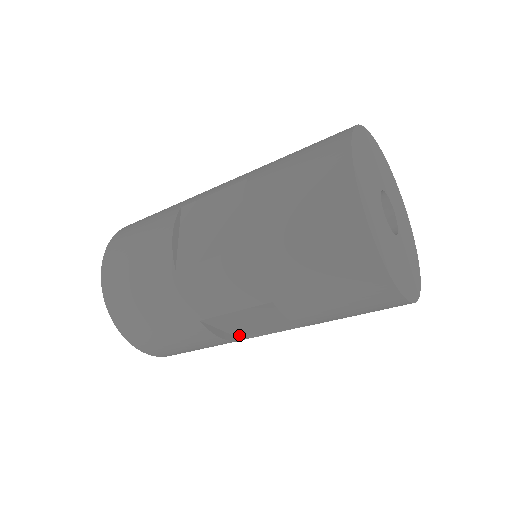
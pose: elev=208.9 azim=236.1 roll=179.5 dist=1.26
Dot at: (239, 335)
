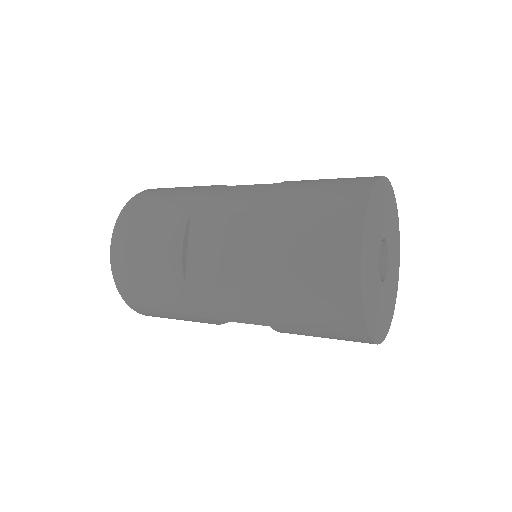
Dot at: occluded
